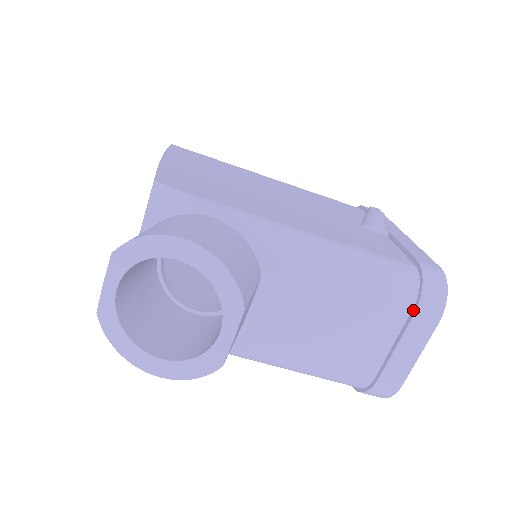
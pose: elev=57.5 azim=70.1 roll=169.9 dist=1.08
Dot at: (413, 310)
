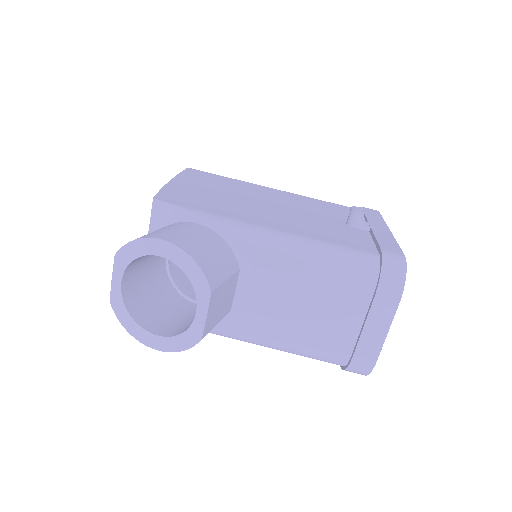
Dot at: (374, 293)
